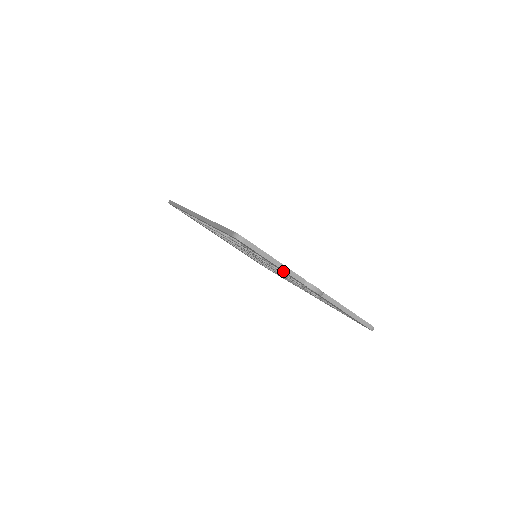
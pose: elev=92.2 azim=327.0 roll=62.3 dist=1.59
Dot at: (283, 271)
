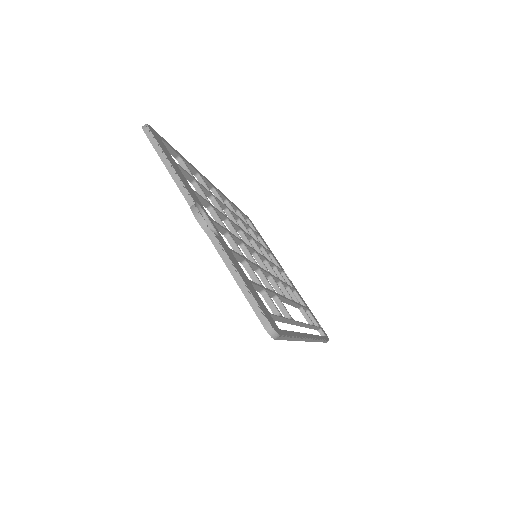
Dot at: occluded
